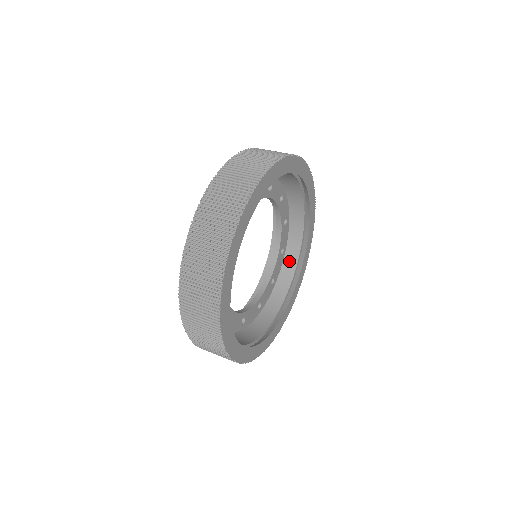
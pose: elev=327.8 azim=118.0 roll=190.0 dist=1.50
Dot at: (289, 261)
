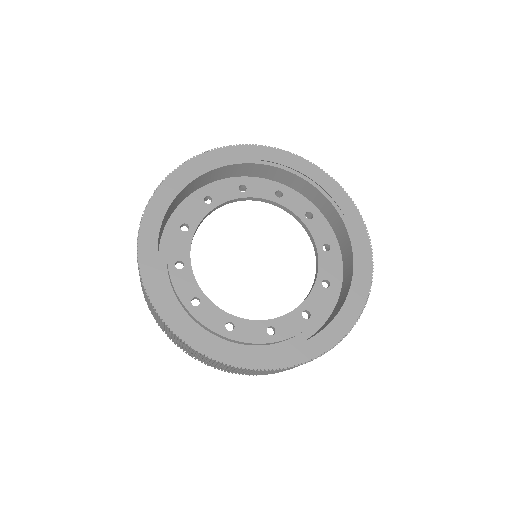
Dot at: occluded
